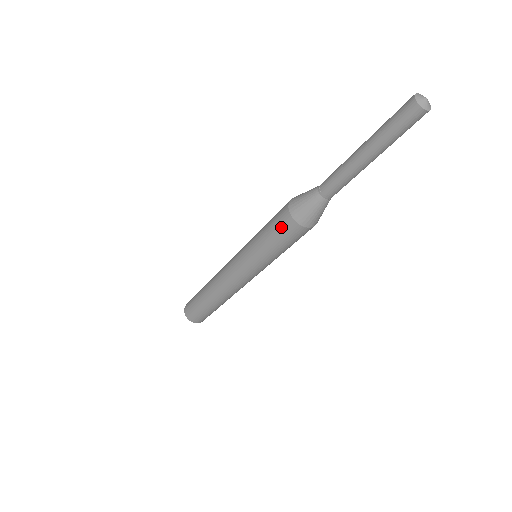
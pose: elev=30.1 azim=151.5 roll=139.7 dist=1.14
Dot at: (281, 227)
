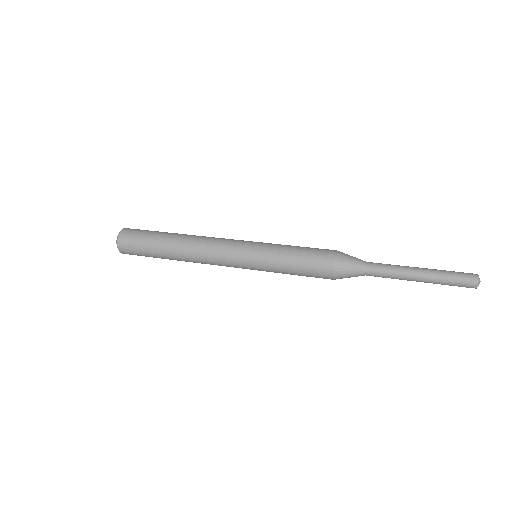
Dot at: (316, 277)
